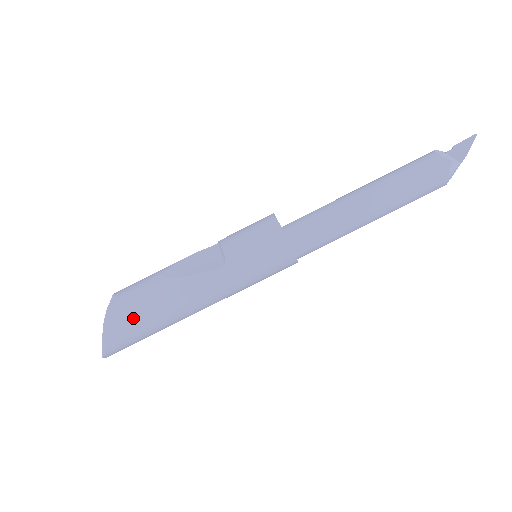
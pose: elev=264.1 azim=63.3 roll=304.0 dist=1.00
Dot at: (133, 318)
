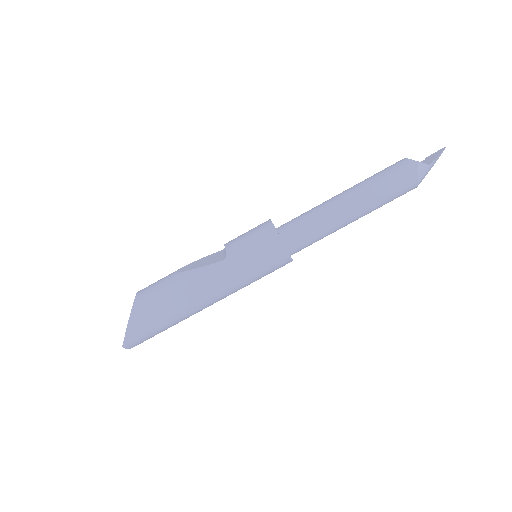
Dot at: (148, 306)
